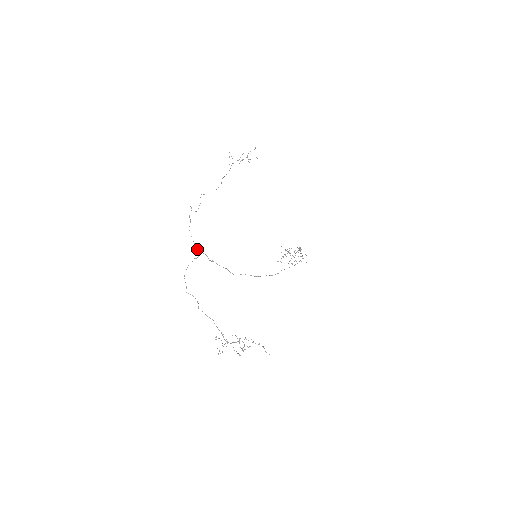
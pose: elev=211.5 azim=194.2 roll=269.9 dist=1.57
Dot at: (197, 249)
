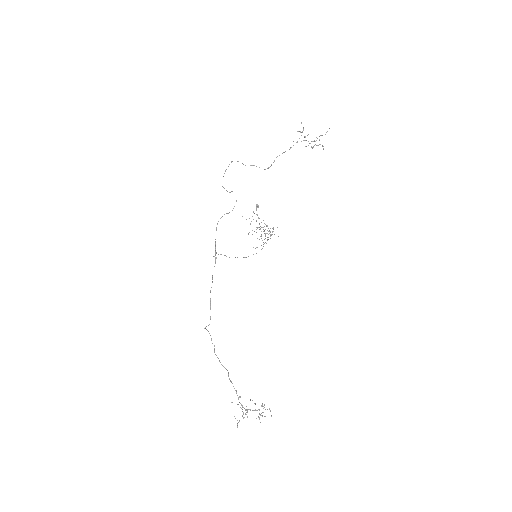
Dot at: (215, 250)
